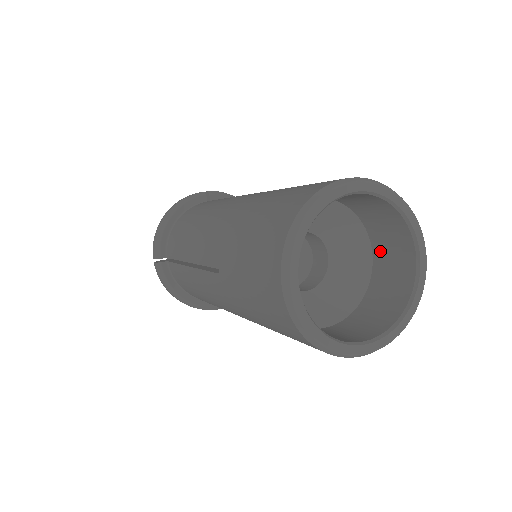
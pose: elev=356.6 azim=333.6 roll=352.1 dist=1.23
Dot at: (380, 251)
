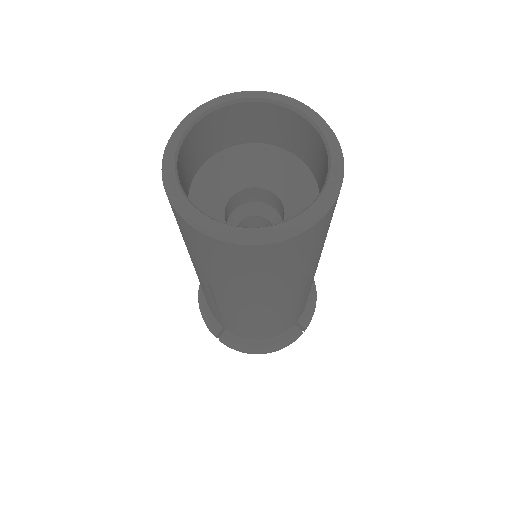
Dot at: (293, 146)
